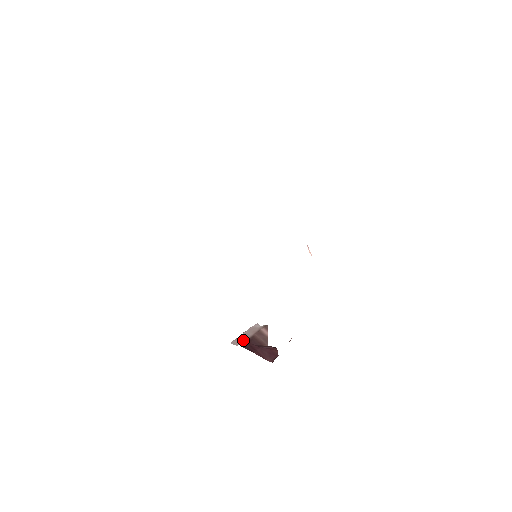
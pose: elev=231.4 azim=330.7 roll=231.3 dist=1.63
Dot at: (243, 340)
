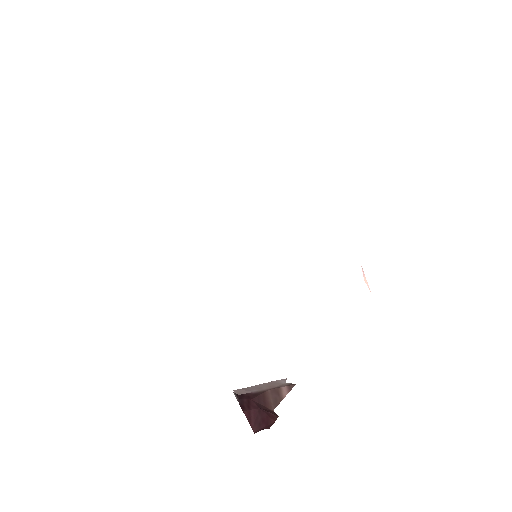
Dot at: (249, 391)
